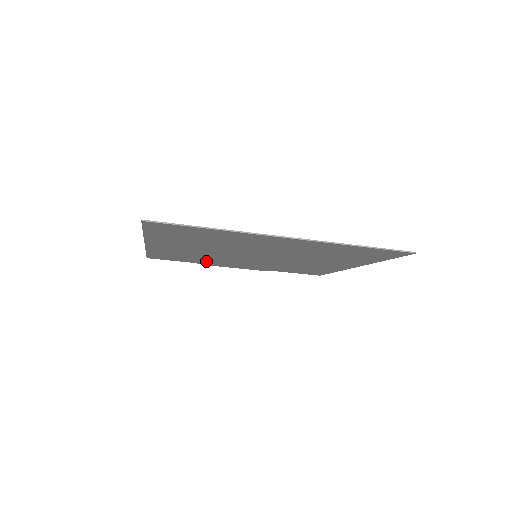
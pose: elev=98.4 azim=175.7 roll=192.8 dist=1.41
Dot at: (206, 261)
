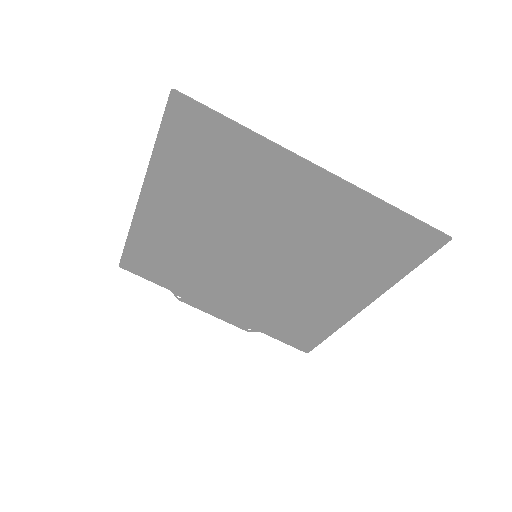
Dot at: (187, 282)
